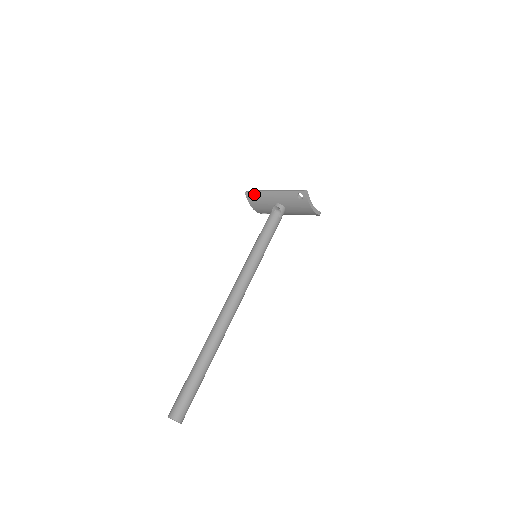
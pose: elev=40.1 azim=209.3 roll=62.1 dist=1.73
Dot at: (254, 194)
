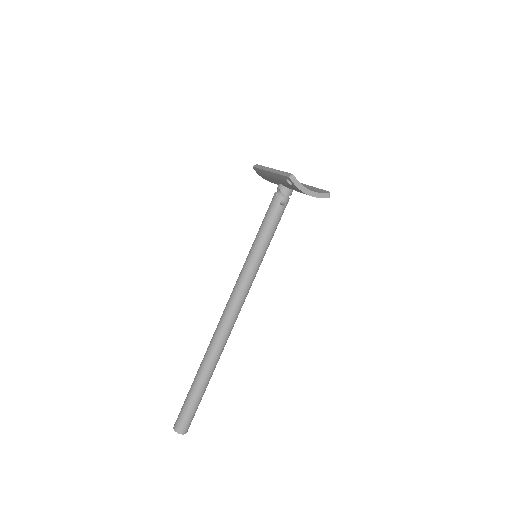
Dot at: (259, 171)
